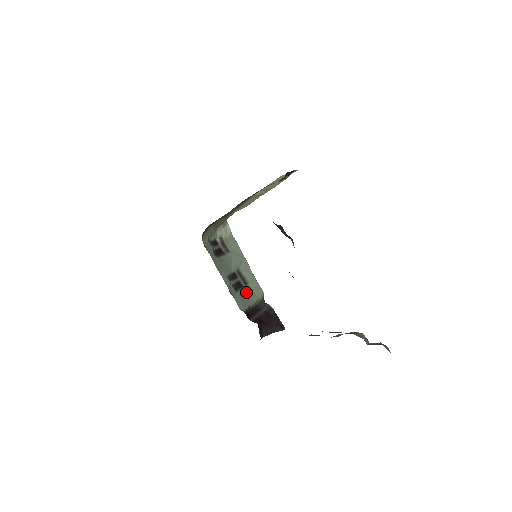
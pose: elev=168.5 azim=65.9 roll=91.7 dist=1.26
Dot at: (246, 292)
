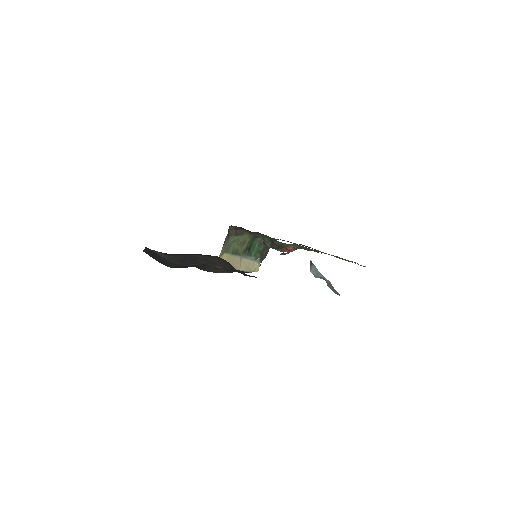
Dot at: occluded
